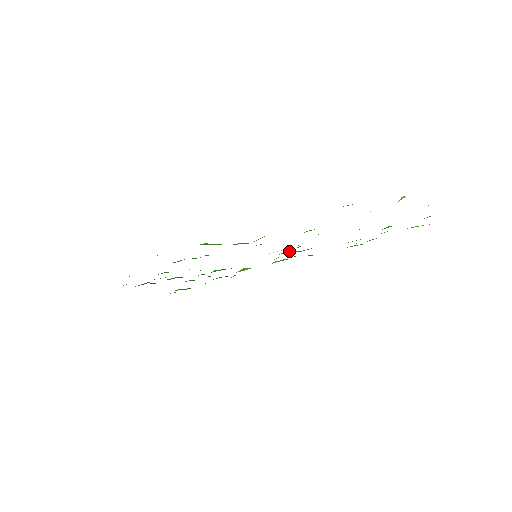
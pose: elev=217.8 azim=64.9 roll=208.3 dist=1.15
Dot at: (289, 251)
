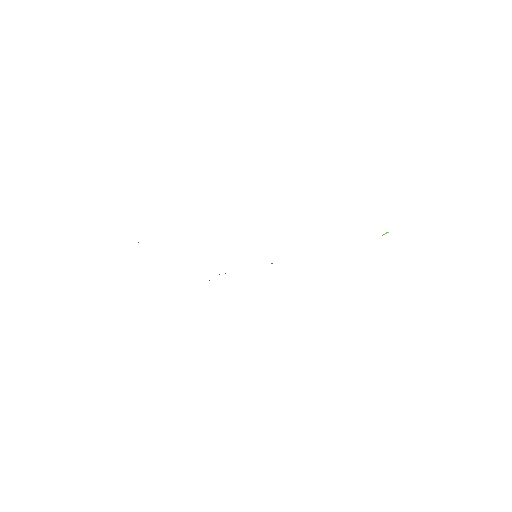
Dot at: occluded
